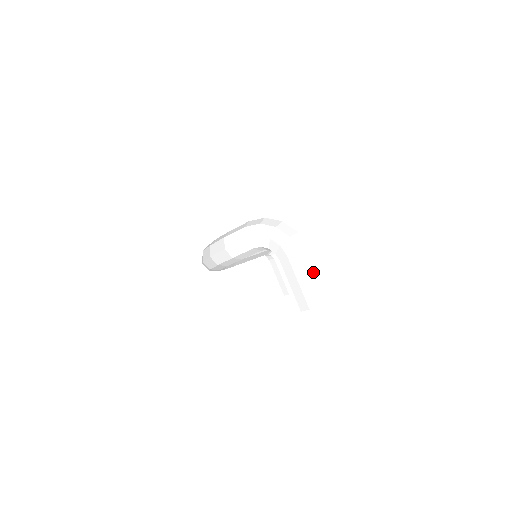
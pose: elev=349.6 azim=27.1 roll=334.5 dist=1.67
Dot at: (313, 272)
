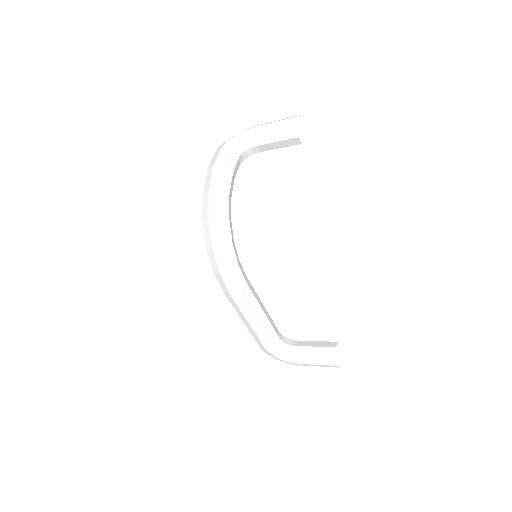
Dot at: occluded
